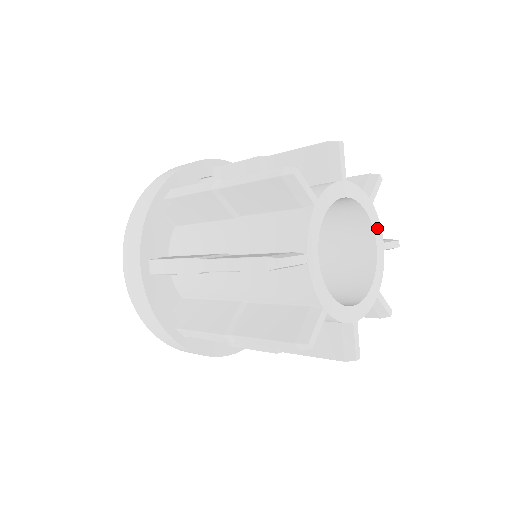
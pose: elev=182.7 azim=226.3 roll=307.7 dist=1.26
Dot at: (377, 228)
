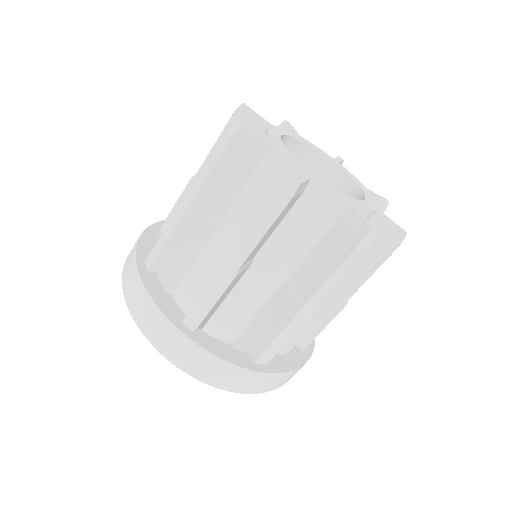
Dot at: (320, 151)
